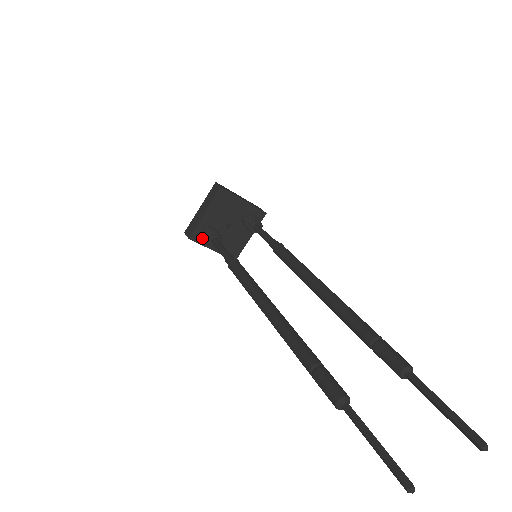
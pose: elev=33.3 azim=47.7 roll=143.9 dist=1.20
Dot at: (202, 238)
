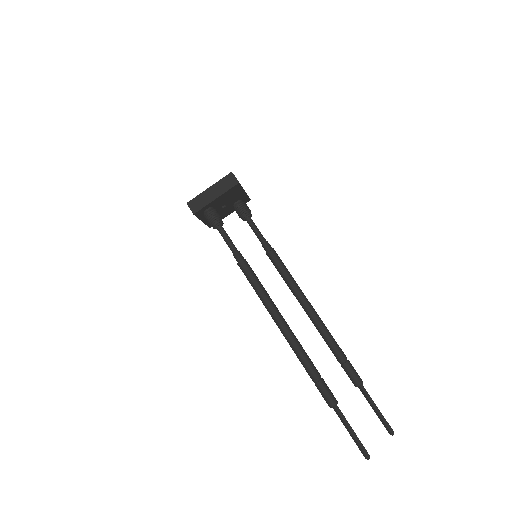
Dot at: (202, 214)
